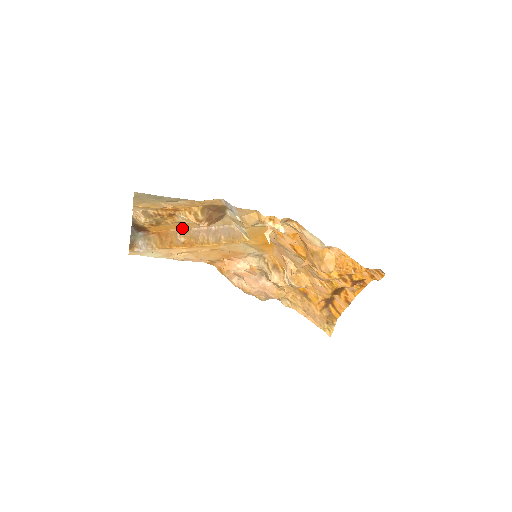
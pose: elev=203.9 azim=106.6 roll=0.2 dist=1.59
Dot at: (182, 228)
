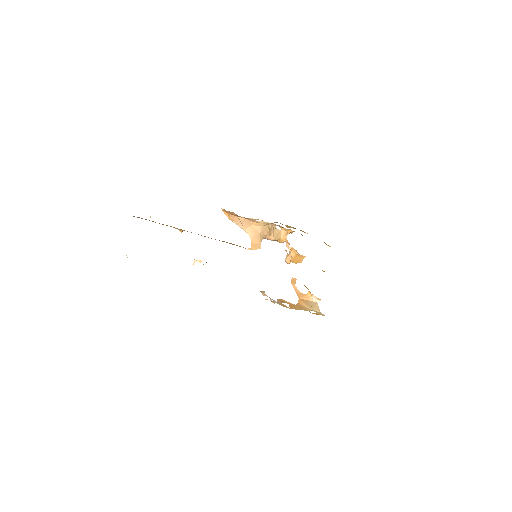
Dot at: occluded
